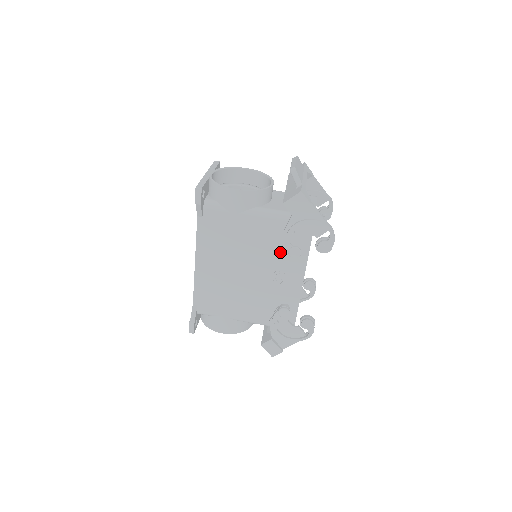
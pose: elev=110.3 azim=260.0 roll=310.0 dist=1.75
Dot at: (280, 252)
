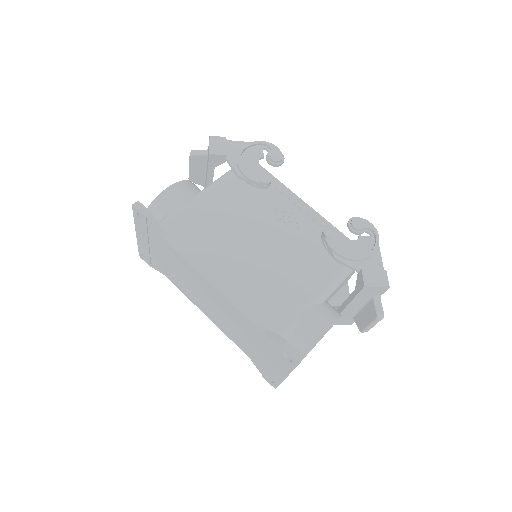
Dot at: (259, 199)
